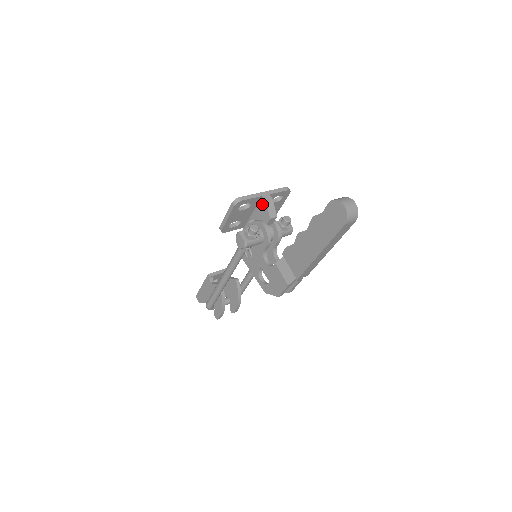
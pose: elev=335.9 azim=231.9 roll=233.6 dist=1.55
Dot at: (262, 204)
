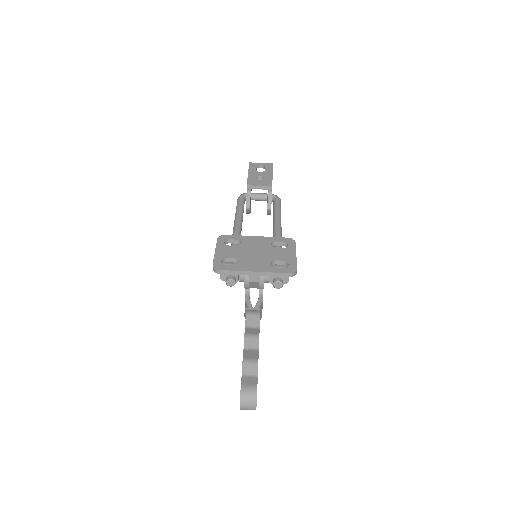
Dot at: occluded
